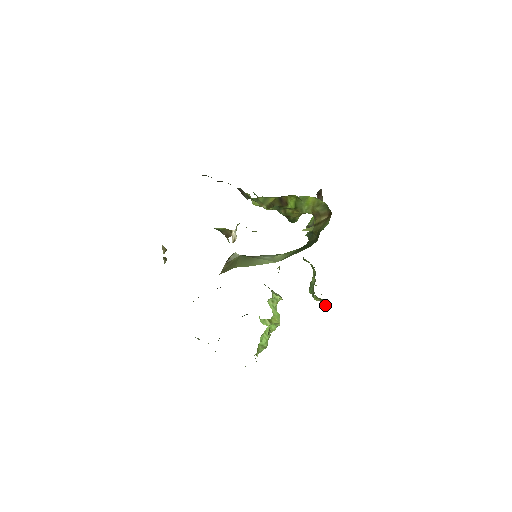
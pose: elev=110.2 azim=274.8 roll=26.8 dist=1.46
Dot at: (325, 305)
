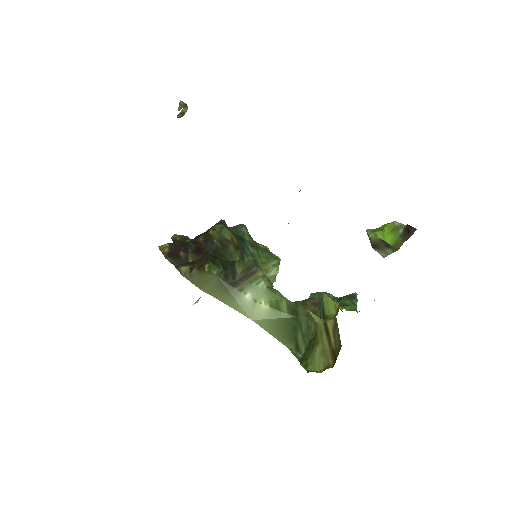
Dot at: occluded
